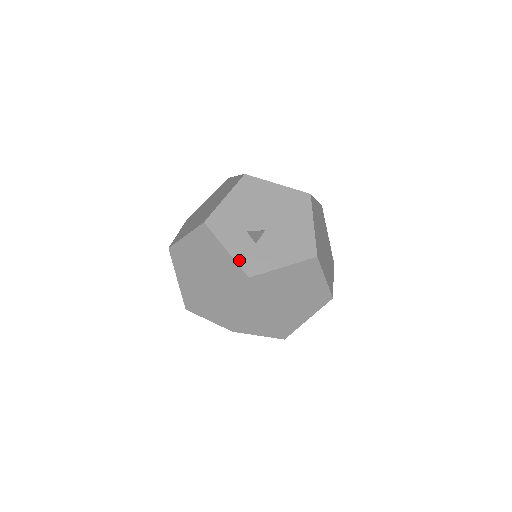
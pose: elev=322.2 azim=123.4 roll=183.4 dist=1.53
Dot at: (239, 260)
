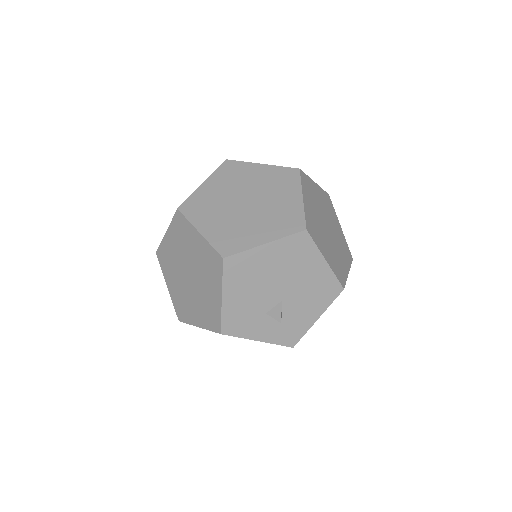
Dot at: (276, 341)
